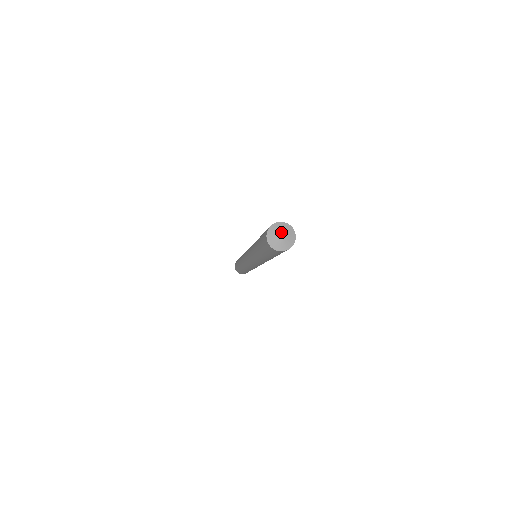
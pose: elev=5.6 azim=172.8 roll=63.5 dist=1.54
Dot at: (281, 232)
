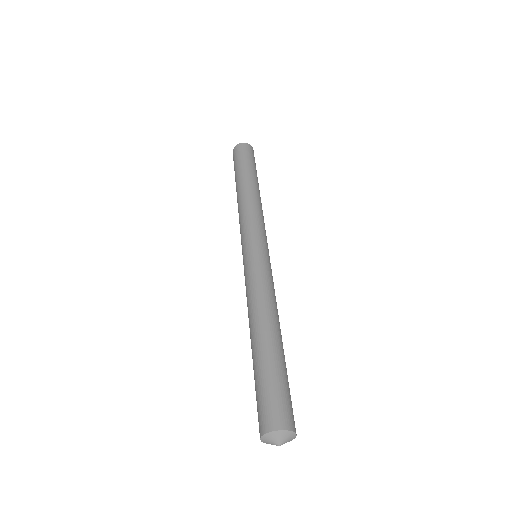
Dot at: (281, 442)
